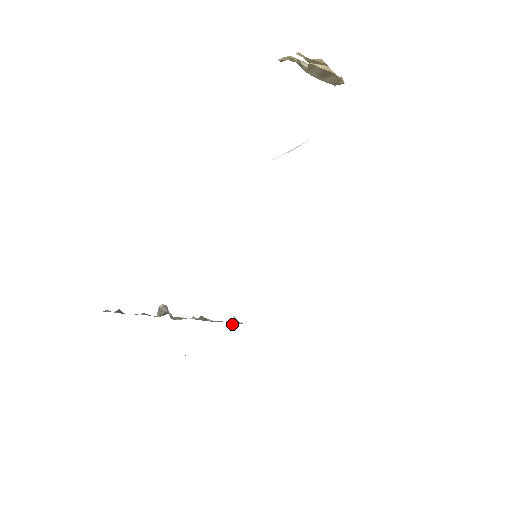
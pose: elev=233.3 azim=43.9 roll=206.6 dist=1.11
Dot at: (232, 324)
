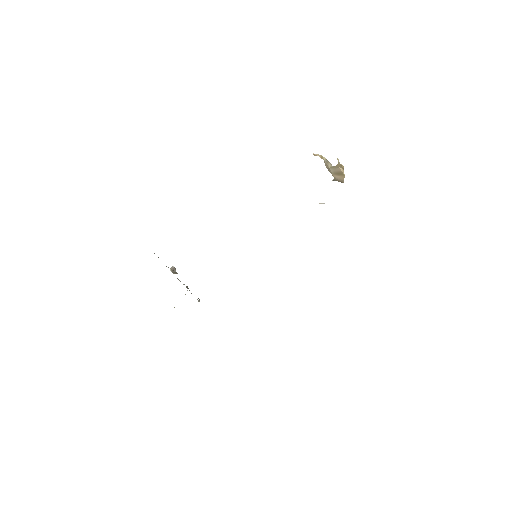
Dot at: (198, 301)
